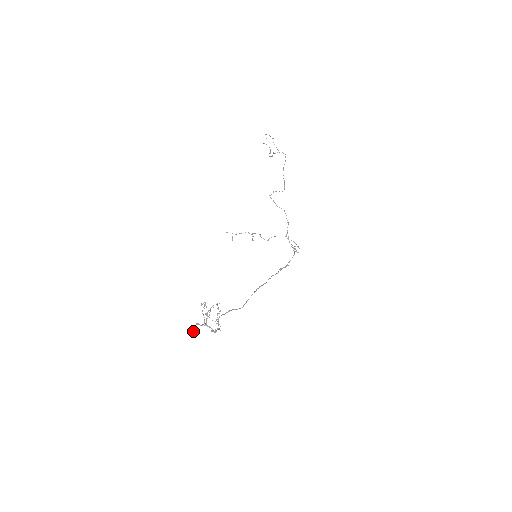
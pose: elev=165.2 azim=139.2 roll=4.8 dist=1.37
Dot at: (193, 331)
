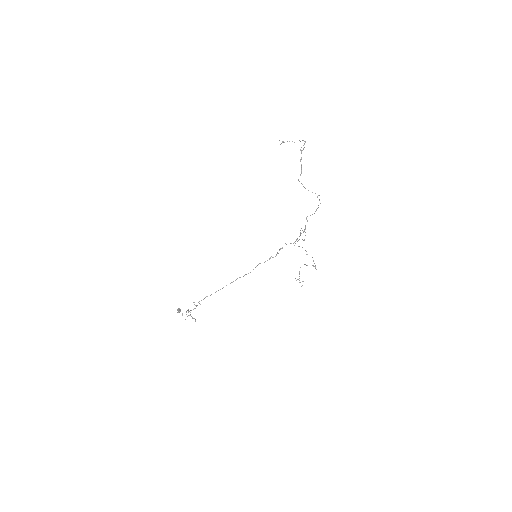
Dot at: occluded
